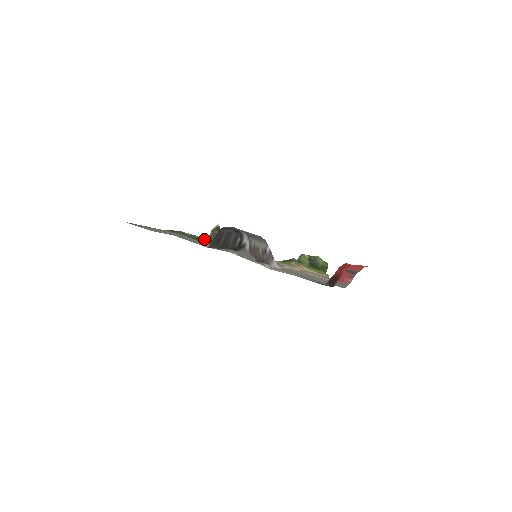
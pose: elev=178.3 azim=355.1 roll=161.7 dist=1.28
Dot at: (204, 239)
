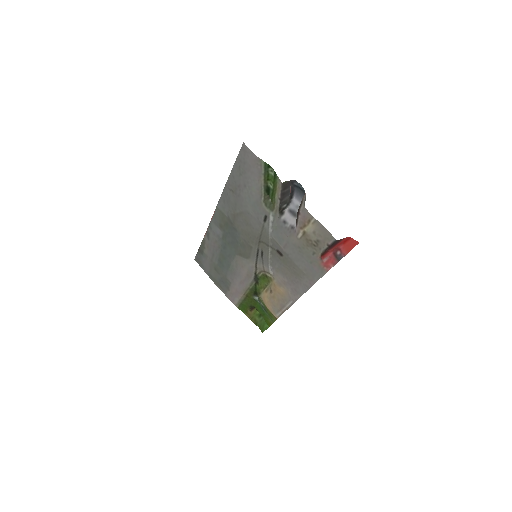
Dot at: (205, 249)
